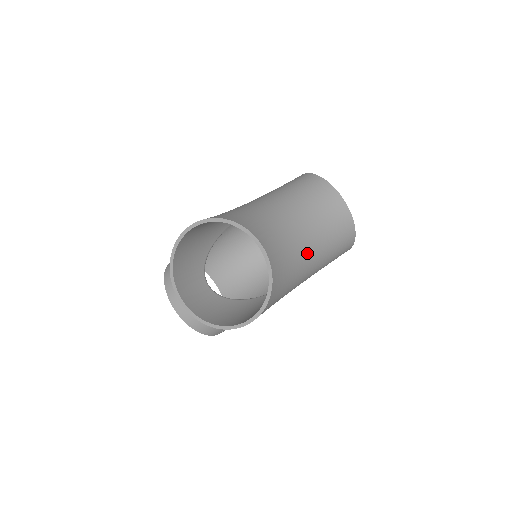
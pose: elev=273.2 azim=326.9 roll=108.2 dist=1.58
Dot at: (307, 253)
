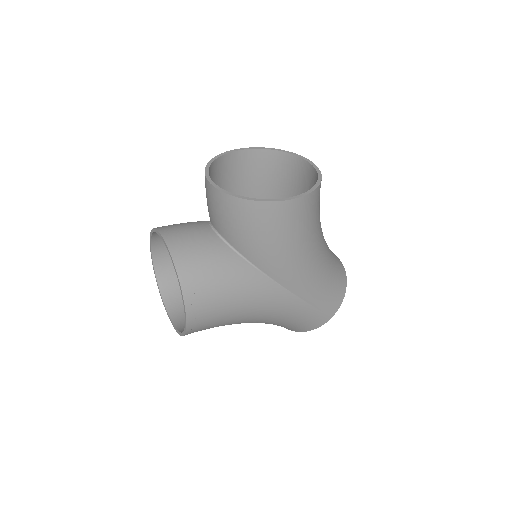
Dot at: (323, 238)
